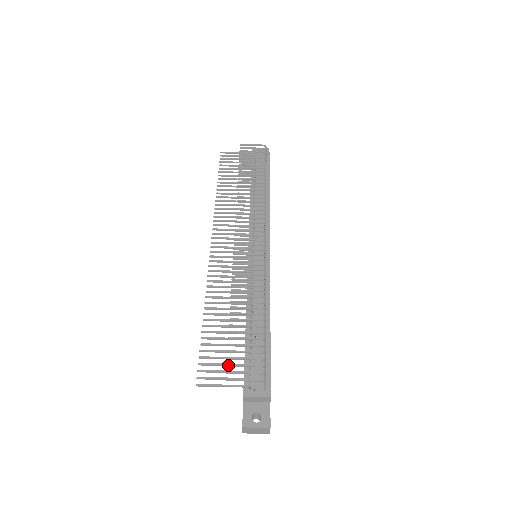
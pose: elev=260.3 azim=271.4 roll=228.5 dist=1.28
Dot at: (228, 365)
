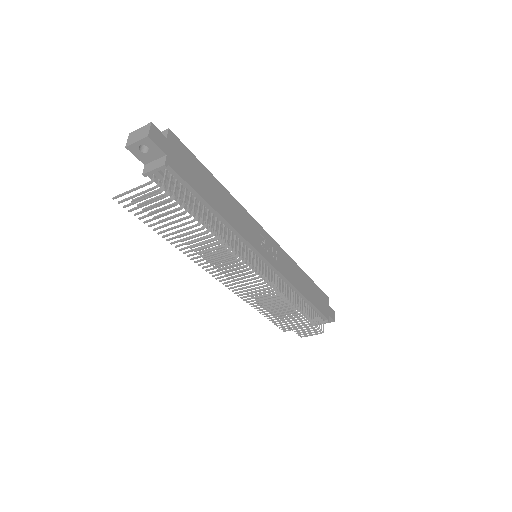
Dot at: occluded
